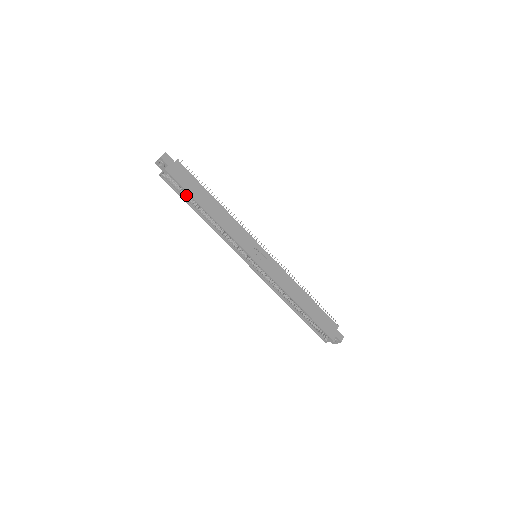
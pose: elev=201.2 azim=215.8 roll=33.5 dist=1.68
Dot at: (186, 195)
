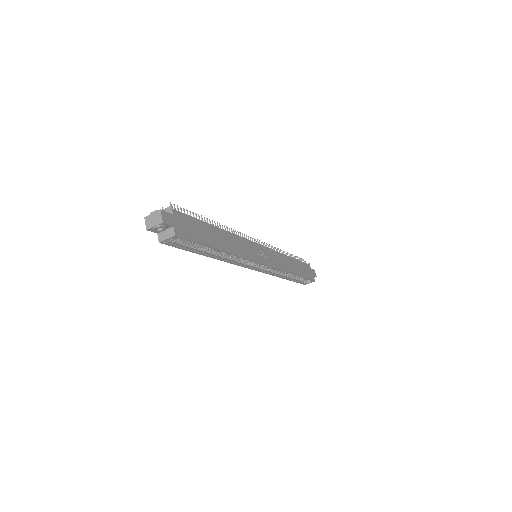
Dot at: (194, 245)
